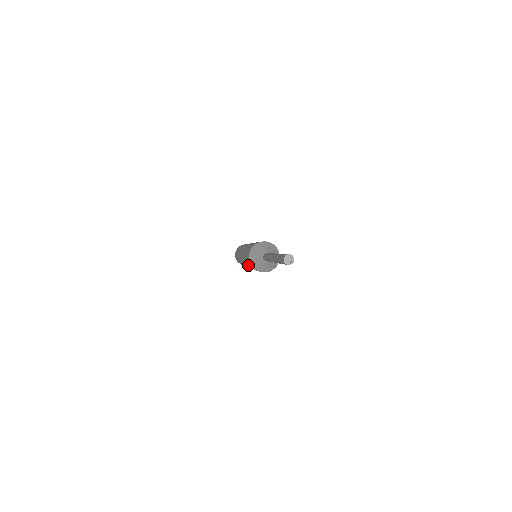
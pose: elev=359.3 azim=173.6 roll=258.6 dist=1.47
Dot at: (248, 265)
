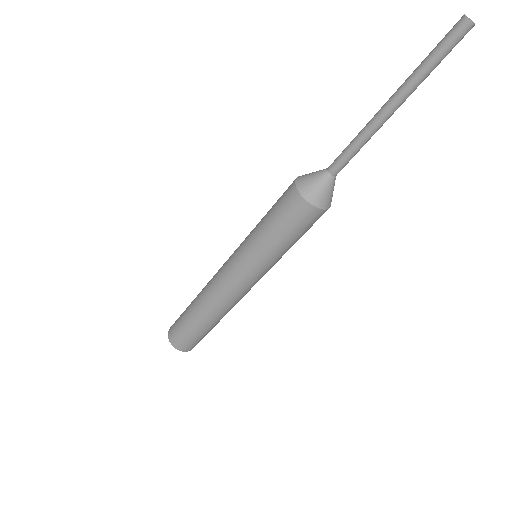
Dot at: (279, 245)
